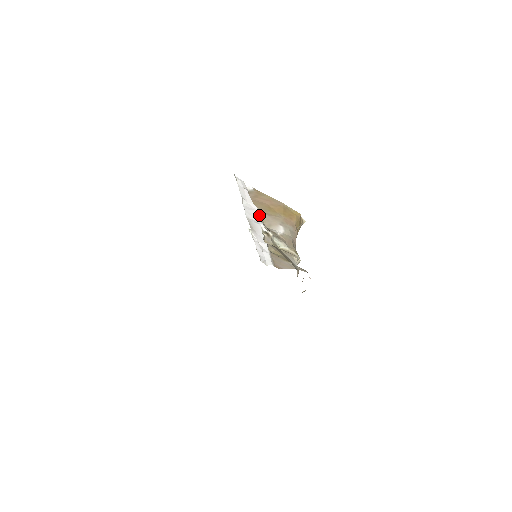
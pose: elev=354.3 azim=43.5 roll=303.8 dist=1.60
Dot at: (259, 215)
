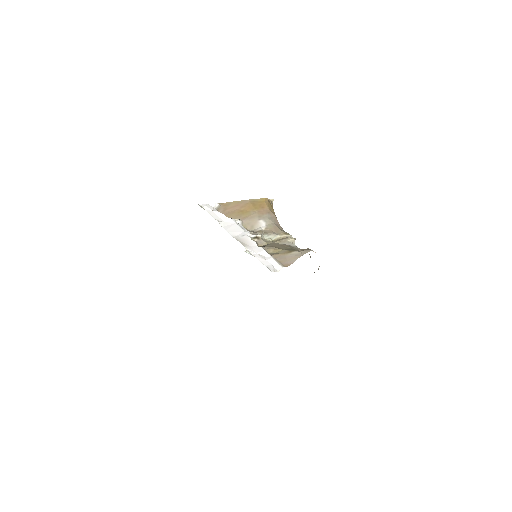
Dot at: (239, 226)
